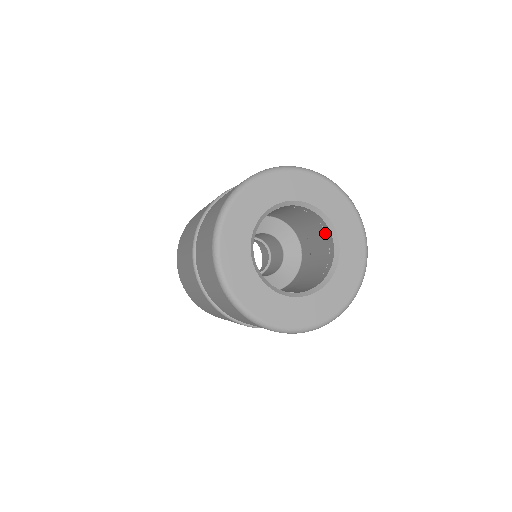
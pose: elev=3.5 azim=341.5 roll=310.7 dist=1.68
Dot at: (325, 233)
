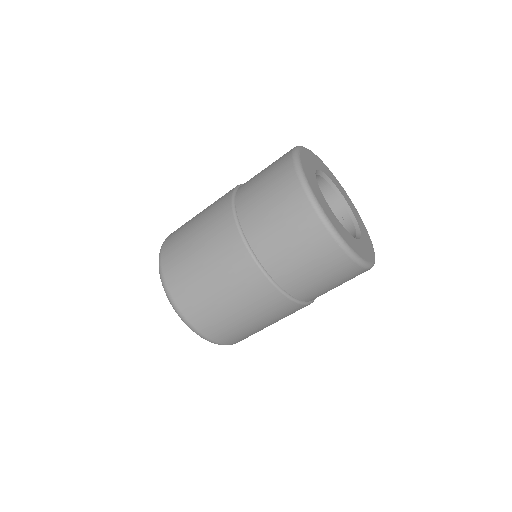
Dot at: (347, 230)
